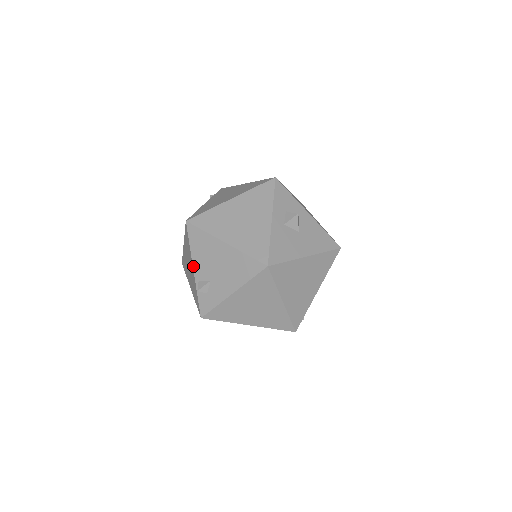
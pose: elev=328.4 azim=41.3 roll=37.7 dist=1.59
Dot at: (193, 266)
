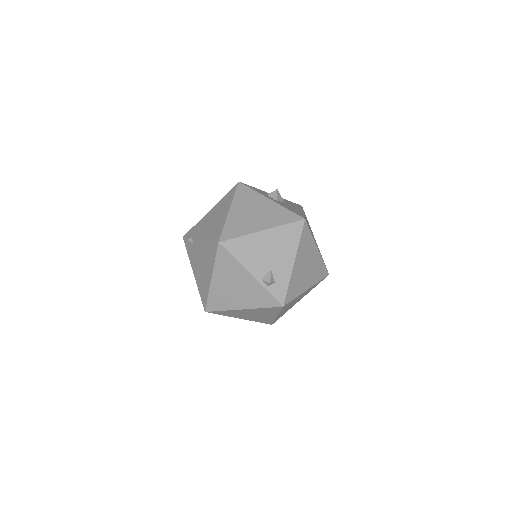
Dot at: (249, 272)
